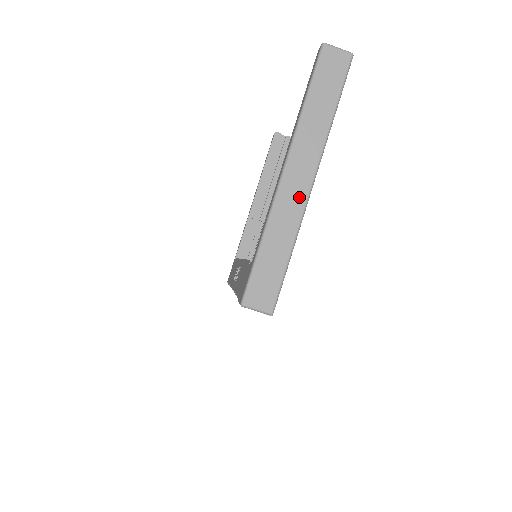
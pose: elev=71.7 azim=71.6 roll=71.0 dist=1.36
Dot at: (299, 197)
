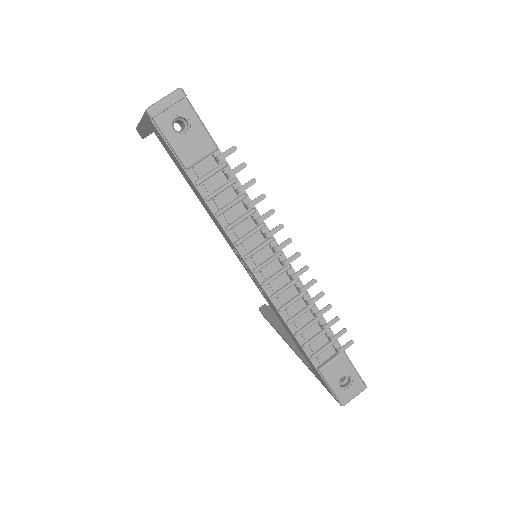
Dot at: occluded
